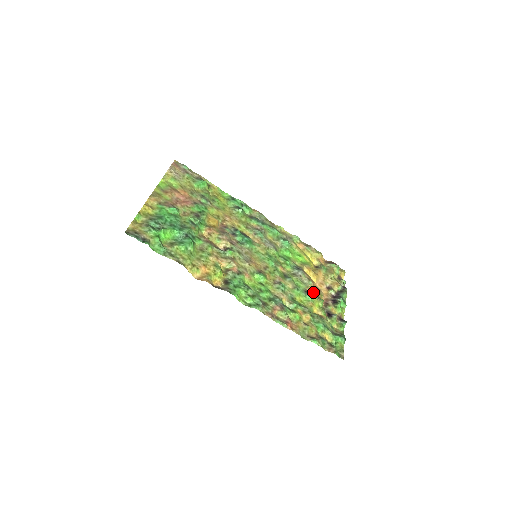
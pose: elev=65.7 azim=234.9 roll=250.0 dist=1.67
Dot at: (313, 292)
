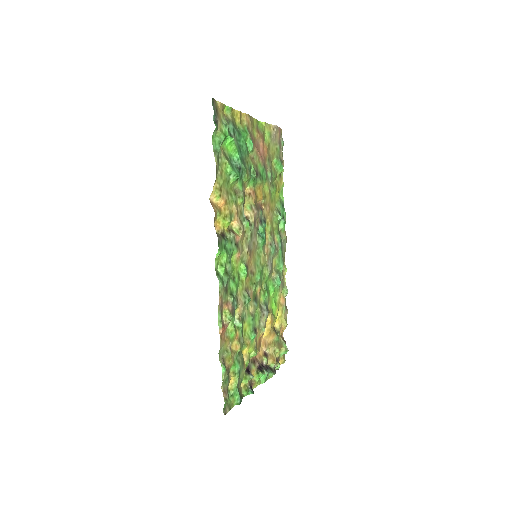
Dot at: (257, 339)
